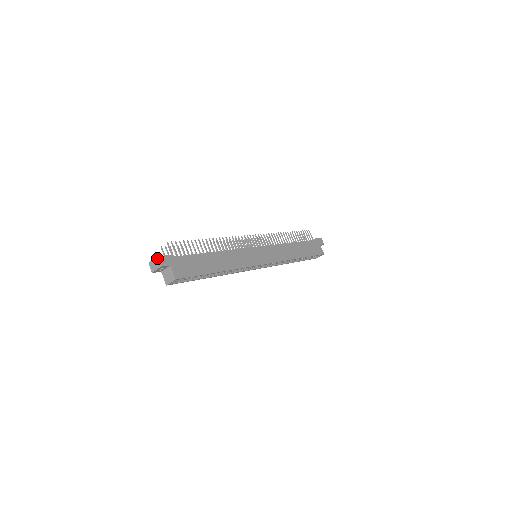
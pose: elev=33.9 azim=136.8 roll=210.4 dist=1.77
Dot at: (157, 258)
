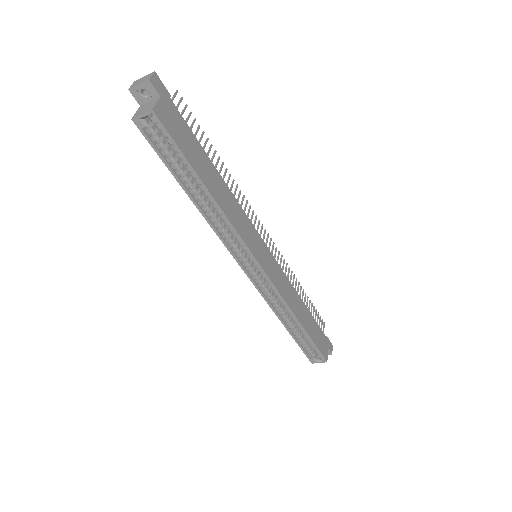
Dot at: (153, 72)
